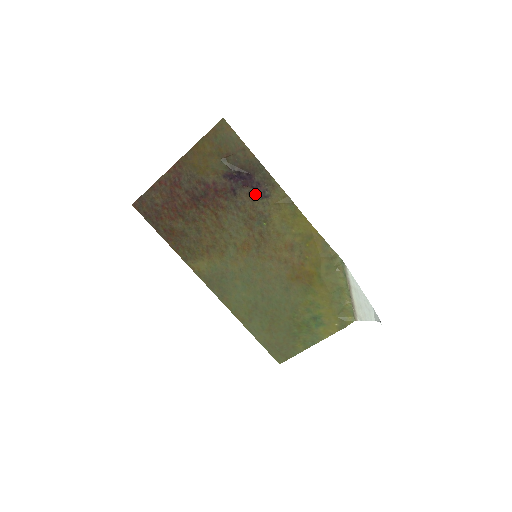
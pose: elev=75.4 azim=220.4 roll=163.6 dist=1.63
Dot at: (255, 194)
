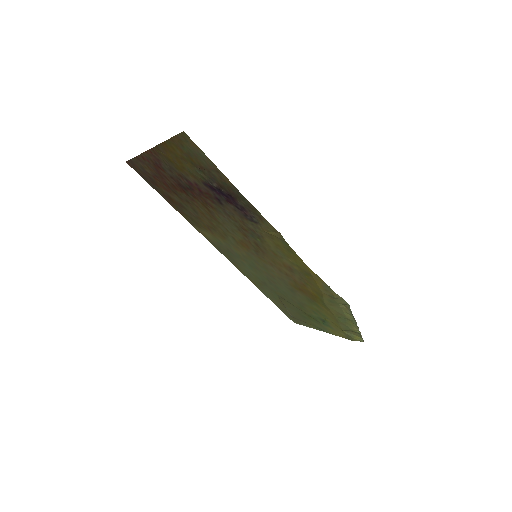
Dot at: (242, 214)
